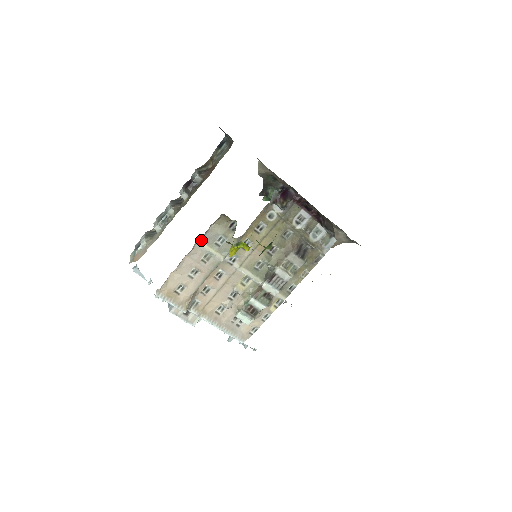
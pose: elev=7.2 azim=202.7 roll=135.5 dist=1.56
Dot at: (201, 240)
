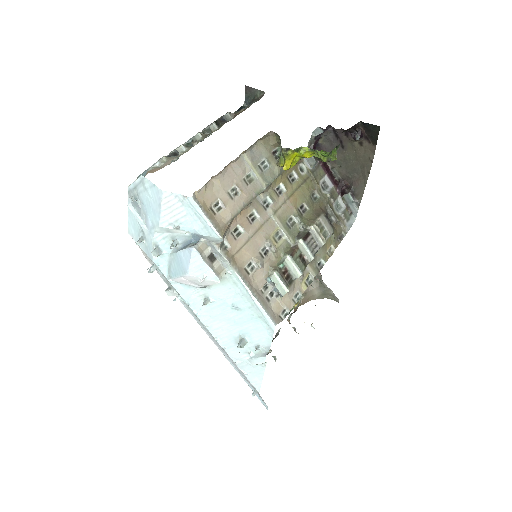
Dot at: (246, 154)
